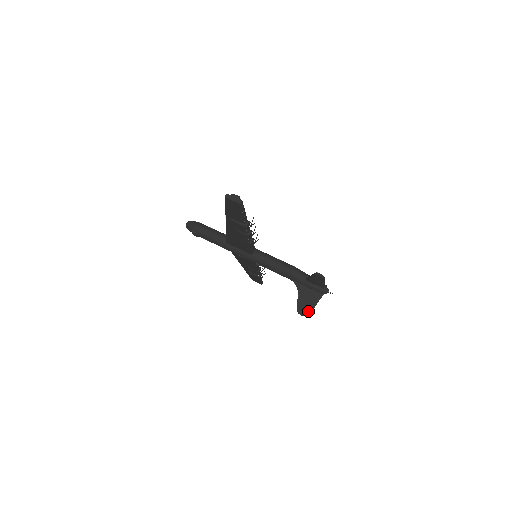
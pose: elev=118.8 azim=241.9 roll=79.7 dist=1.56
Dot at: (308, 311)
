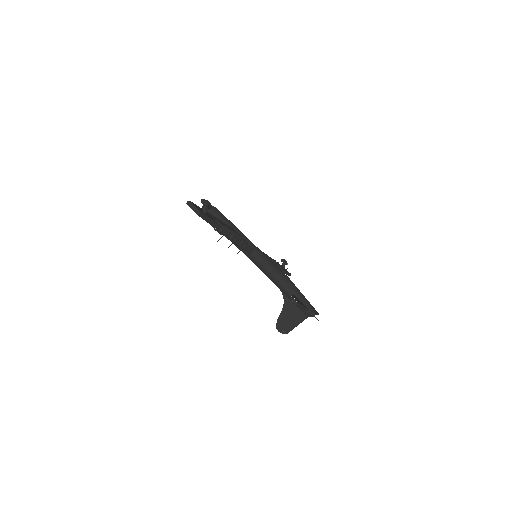
Dot at: (286, 330)
